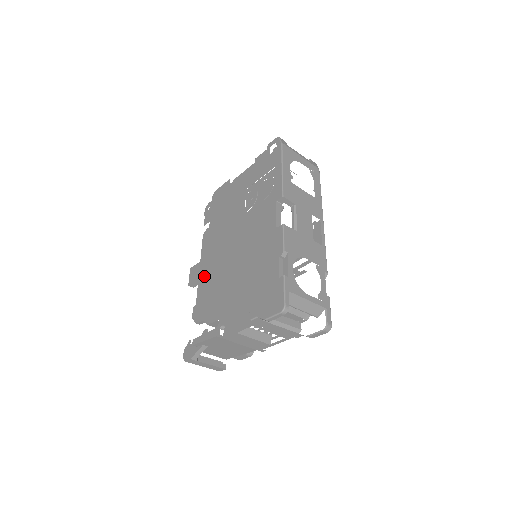
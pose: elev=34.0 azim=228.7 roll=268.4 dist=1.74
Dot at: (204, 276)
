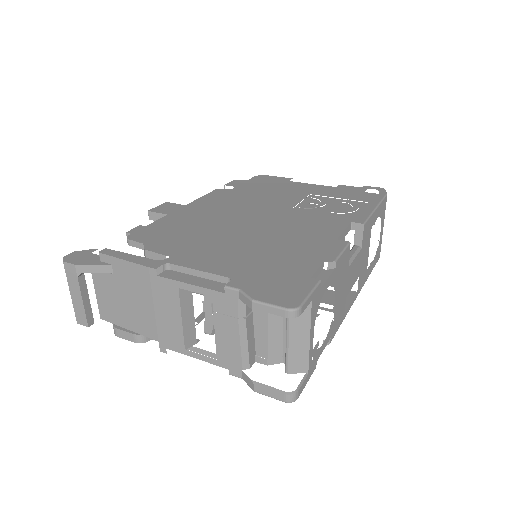
Dot at: (185, 213)
